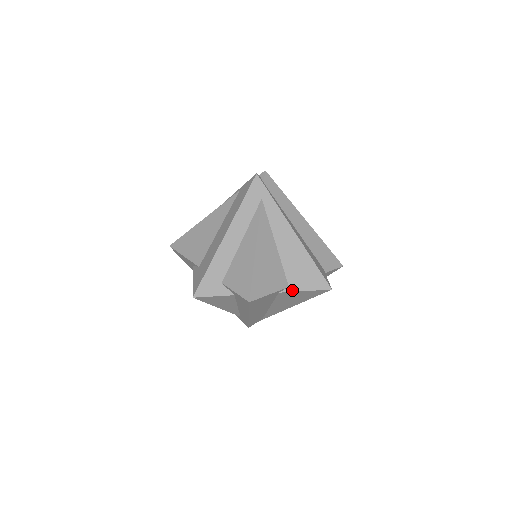
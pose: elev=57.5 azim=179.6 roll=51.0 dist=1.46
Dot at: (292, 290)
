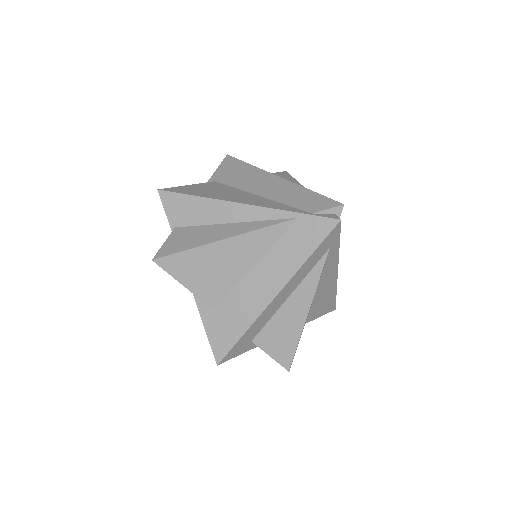
Dot at: (307, 322)
